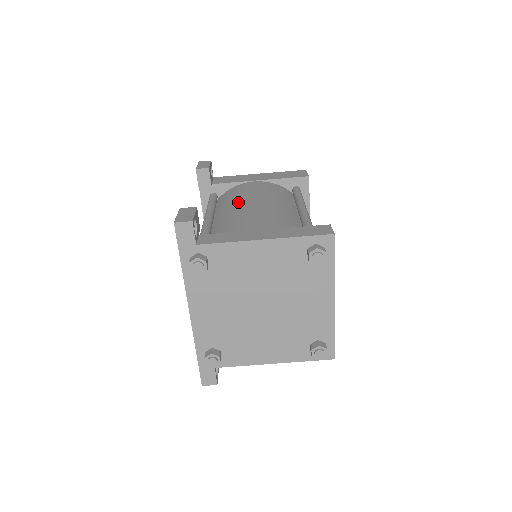
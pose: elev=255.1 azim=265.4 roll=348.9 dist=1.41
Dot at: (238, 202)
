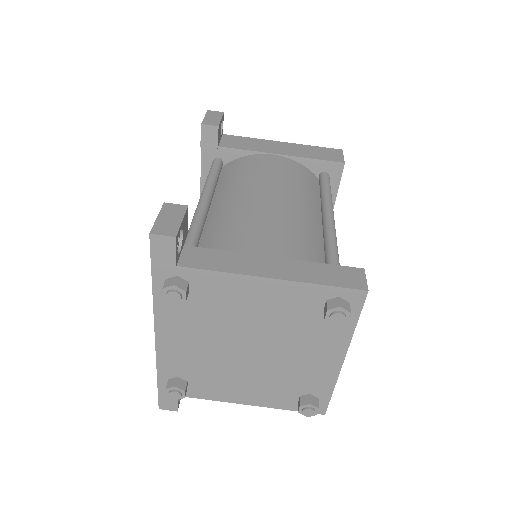
Dot at: (247, 188)
